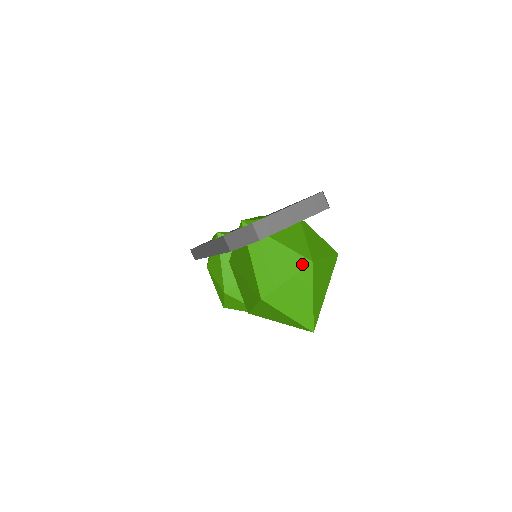
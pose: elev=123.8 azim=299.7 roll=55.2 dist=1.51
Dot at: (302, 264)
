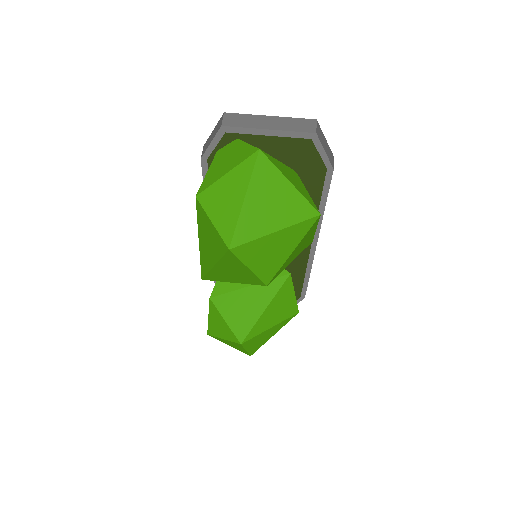
Dot at: (249, 154)
